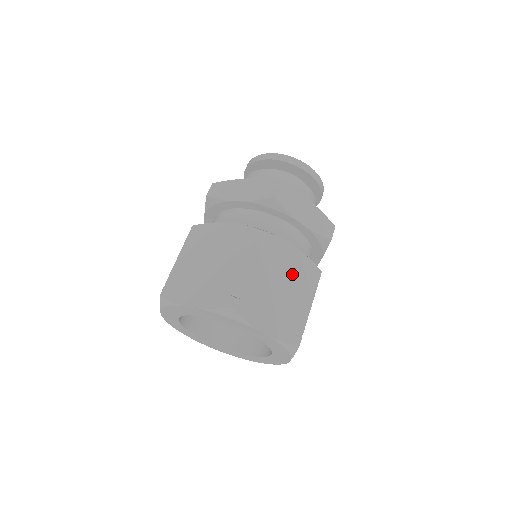
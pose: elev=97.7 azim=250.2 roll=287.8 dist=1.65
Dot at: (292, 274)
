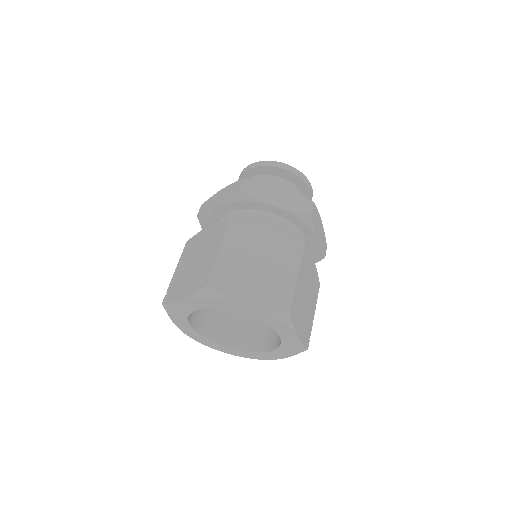
Dot at: (311, 285)
